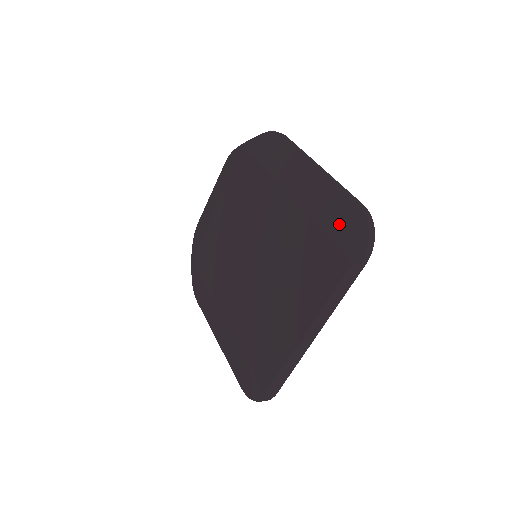
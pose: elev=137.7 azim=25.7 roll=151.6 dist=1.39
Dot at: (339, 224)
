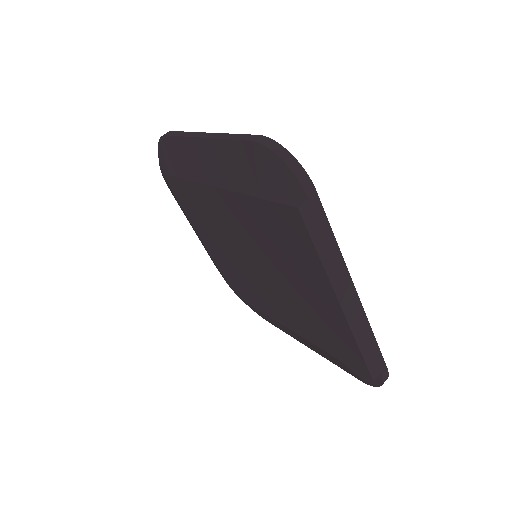
Dot at: (257, 178)
